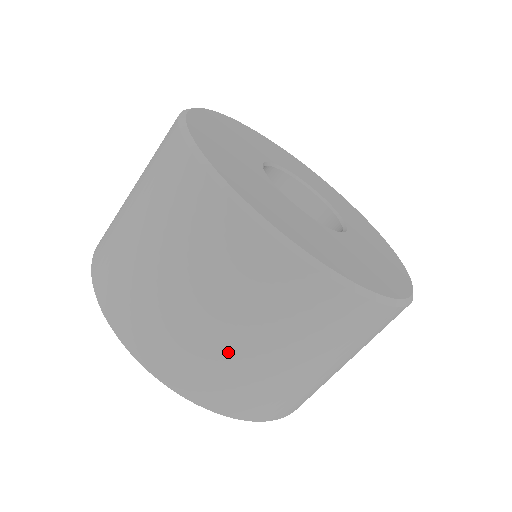
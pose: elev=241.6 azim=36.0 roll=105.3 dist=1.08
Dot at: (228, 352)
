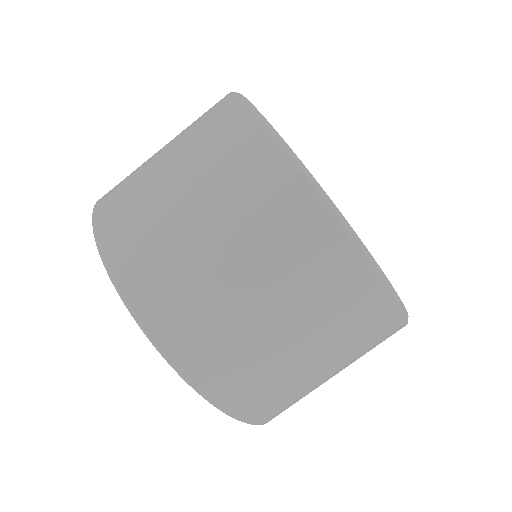
Dot at: (204, 272)
